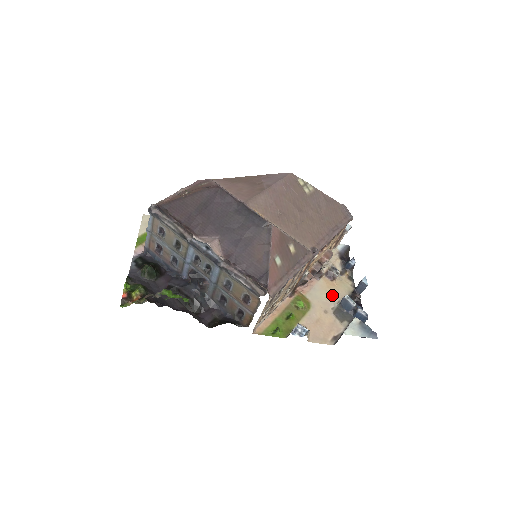
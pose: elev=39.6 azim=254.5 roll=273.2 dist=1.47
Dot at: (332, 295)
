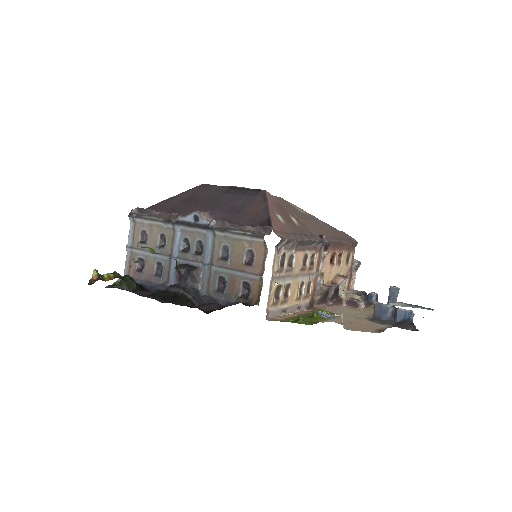
Dot at: (361, 313)
